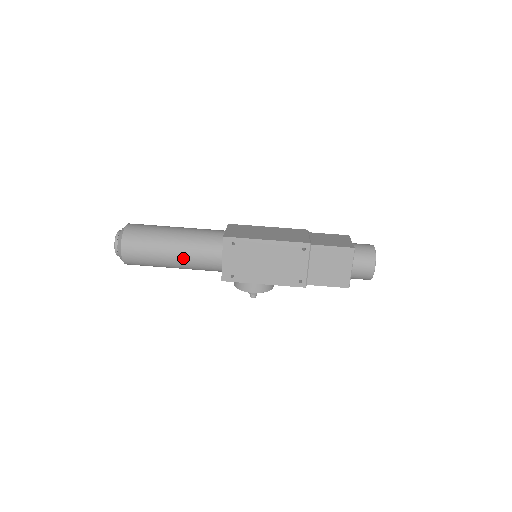
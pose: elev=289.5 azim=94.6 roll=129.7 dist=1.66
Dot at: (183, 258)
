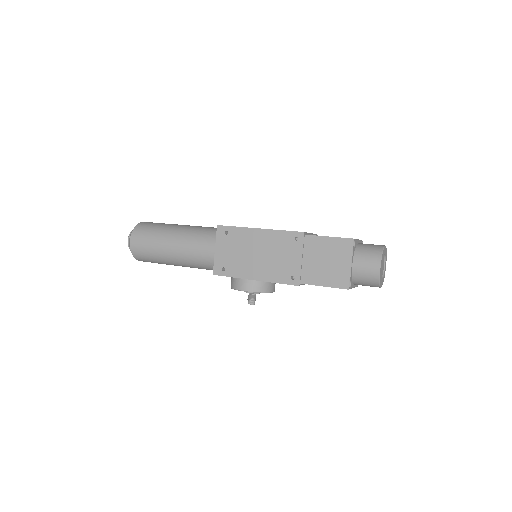
Dot at: (181, 249)
